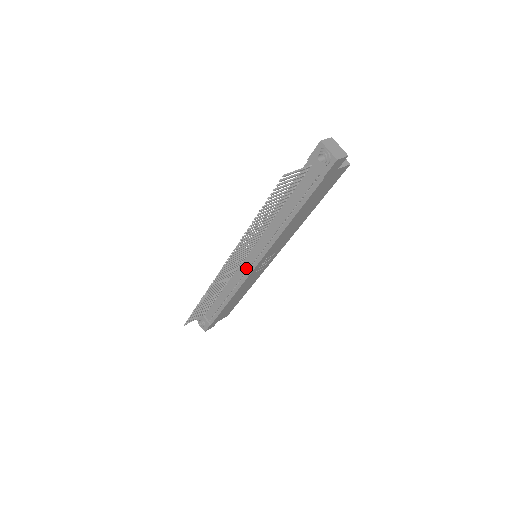
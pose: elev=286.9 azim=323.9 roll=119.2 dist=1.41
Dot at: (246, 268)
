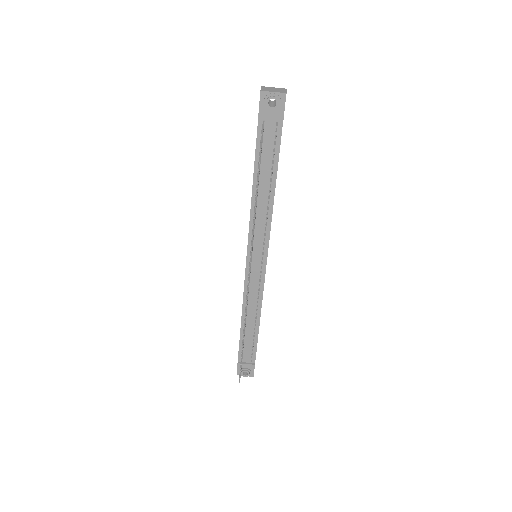
Dot at: (258, 272)
